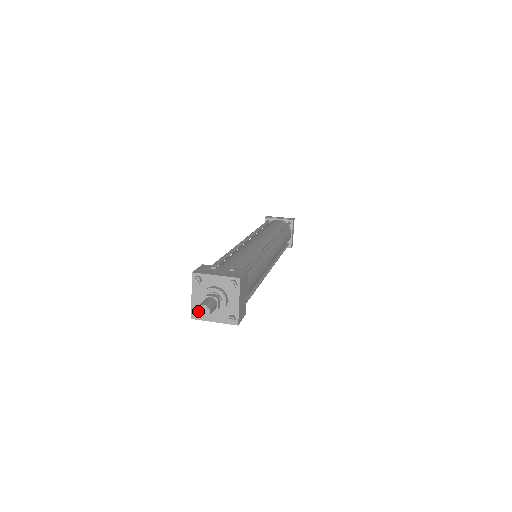
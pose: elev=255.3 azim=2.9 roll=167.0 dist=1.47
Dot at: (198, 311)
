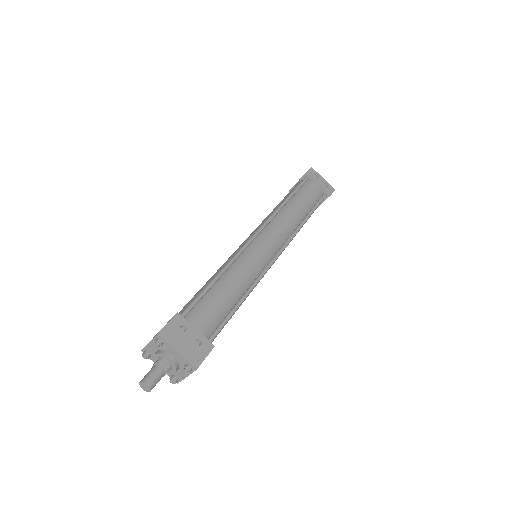
Dot at: (141, 384)
